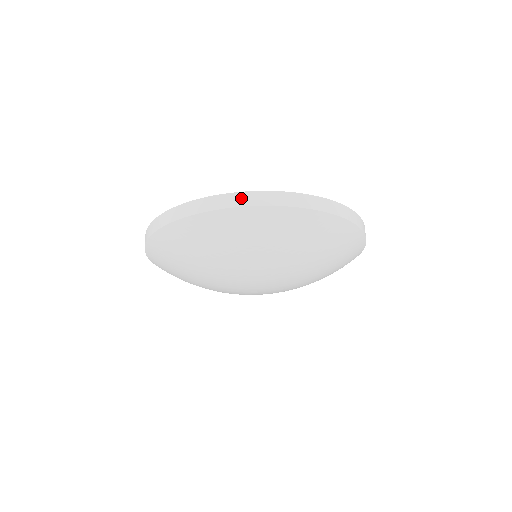
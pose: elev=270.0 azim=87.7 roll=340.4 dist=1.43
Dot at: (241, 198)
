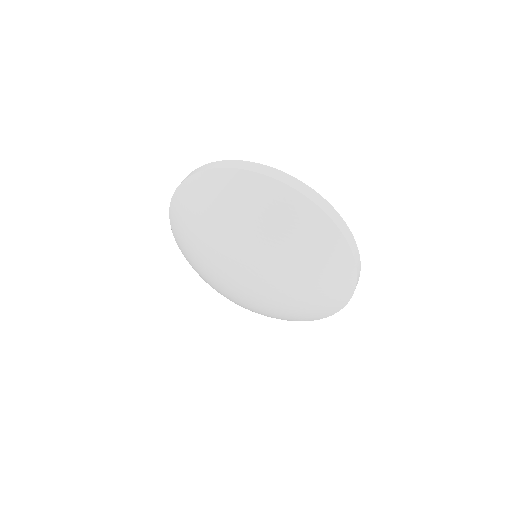
Dot at: (312, 193)
